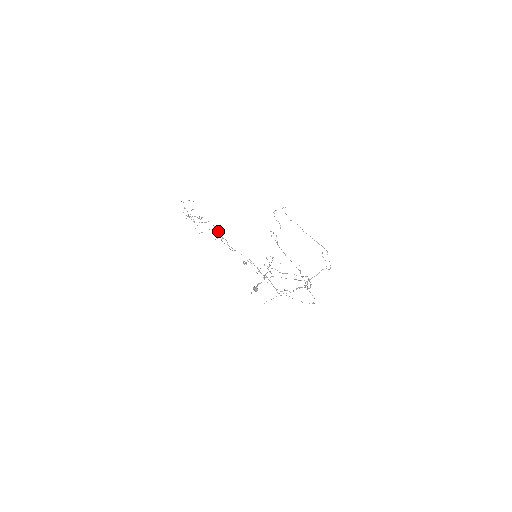
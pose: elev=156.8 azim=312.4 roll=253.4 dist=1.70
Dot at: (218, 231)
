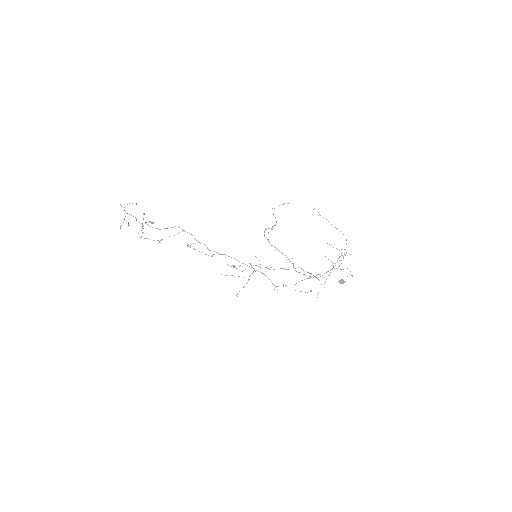
Dot at: occluded
